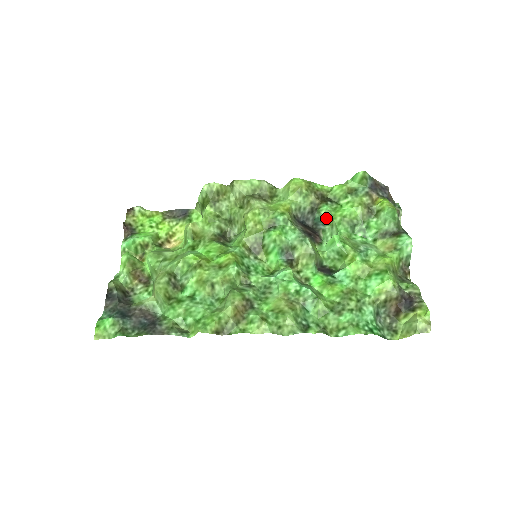
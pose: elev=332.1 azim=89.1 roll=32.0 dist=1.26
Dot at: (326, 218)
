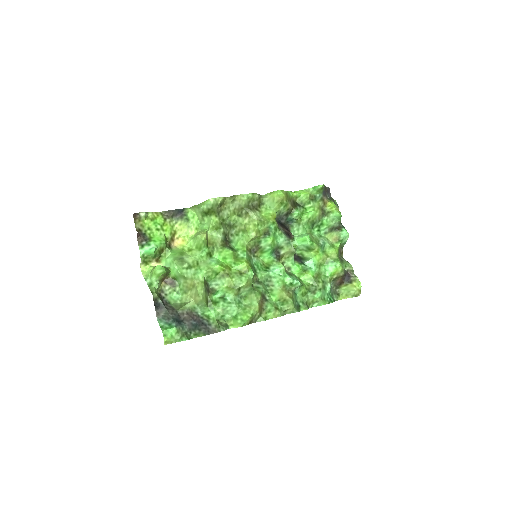
Dot at: (296, 219)
